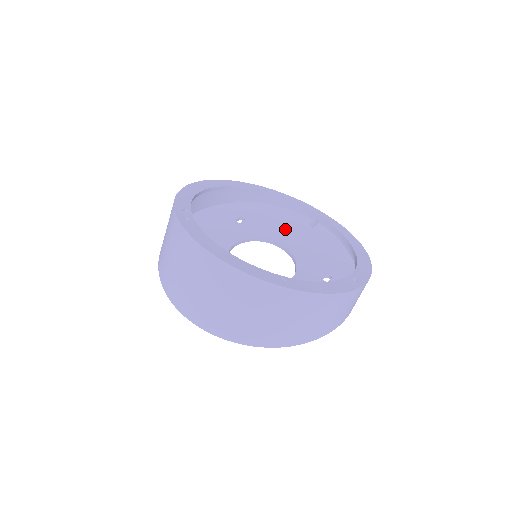
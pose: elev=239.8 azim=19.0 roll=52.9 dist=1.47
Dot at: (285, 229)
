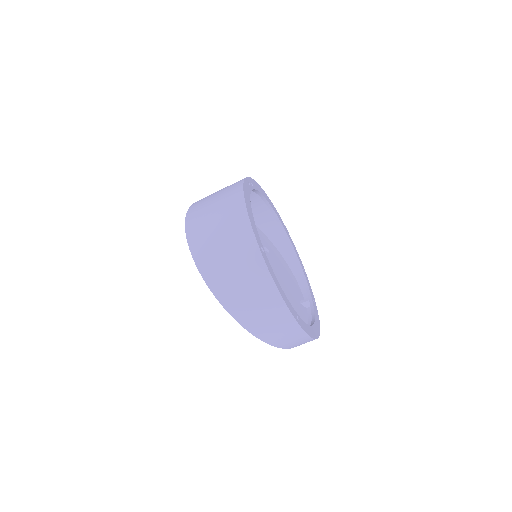
Dot at: (285, 283)
